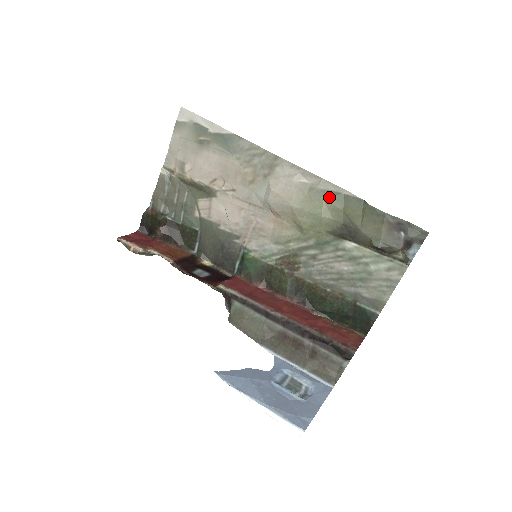
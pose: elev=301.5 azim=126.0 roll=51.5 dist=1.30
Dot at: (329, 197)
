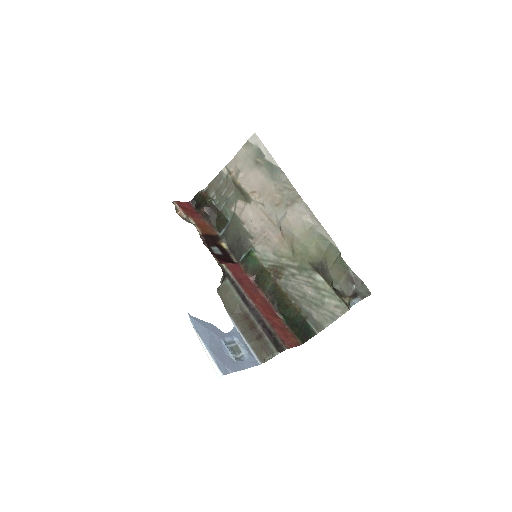
Dot at: (320, 239)
